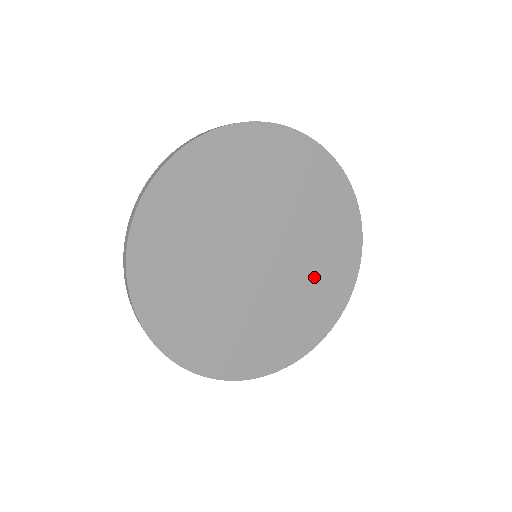
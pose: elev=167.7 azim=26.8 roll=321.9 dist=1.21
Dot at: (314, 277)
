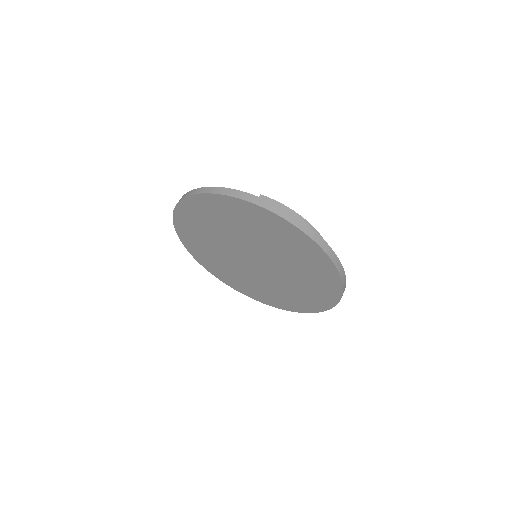
Dot at: (293, 289)
